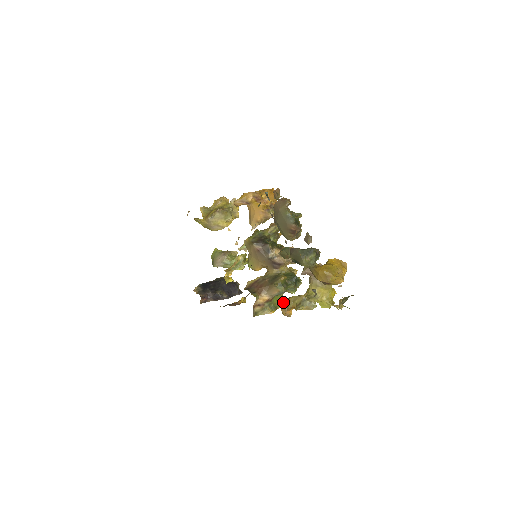
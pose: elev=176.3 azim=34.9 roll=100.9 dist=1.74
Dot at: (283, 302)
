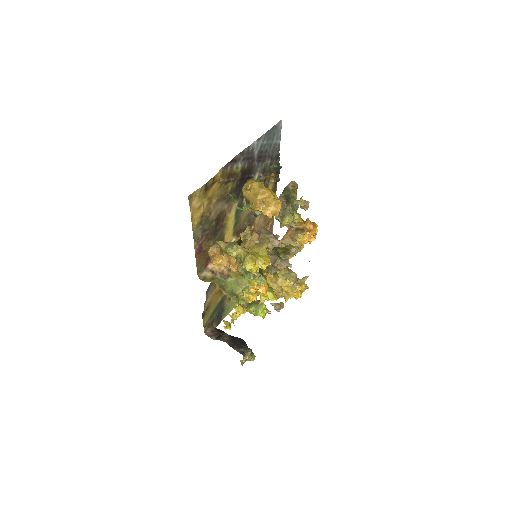
Dot at: occluded
